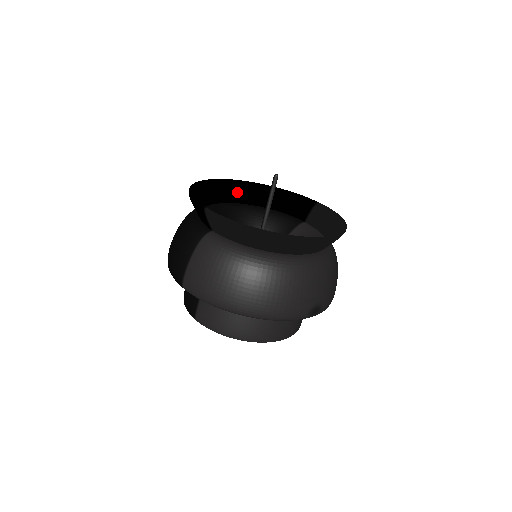
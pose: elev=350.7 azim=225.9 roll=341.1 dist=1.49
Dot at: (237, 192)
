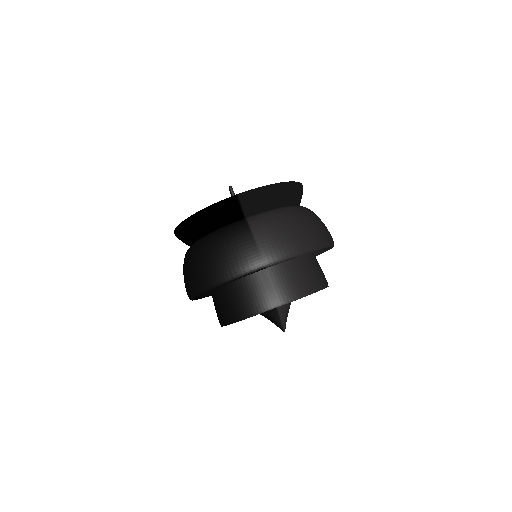
Dot at: occluded
